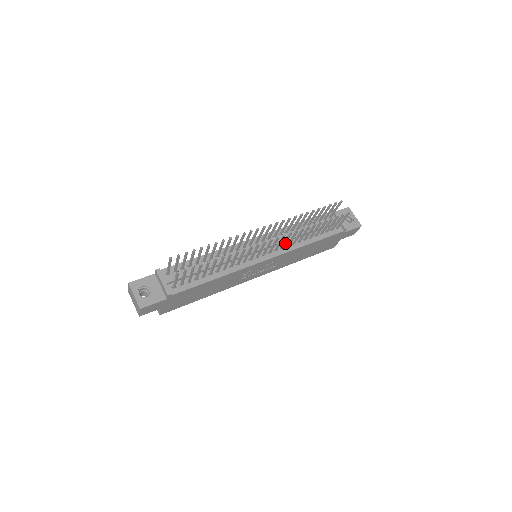
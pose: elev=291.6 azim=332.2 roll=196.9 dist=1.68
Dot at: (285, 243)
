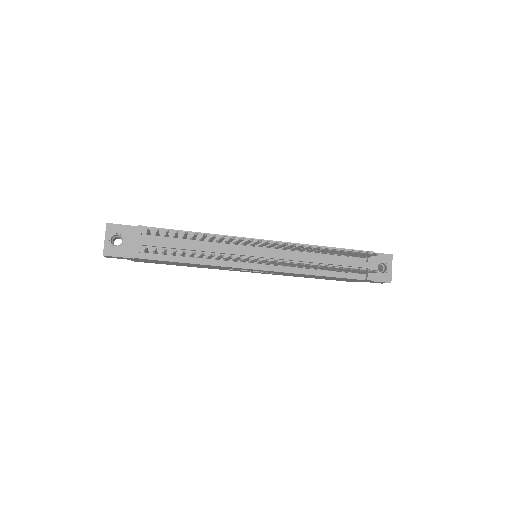
Dot at: (287, 265)
